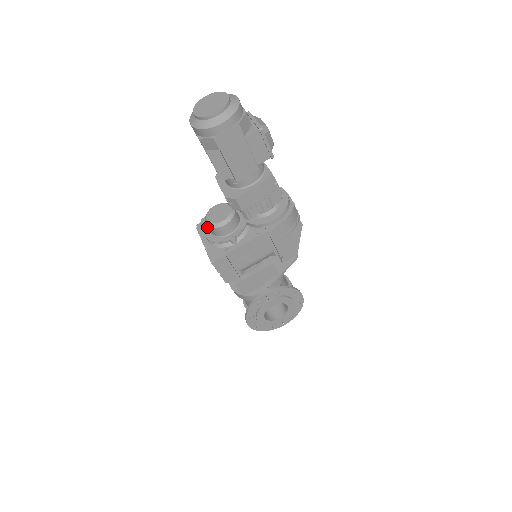
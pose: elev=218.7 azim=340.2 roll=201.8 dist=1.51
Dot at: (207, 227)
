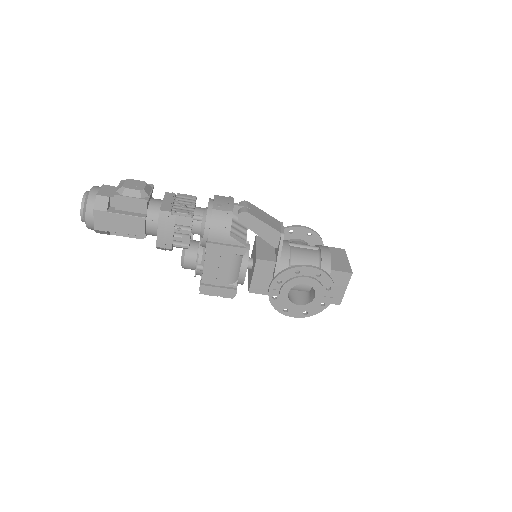
Dot at: occluded
